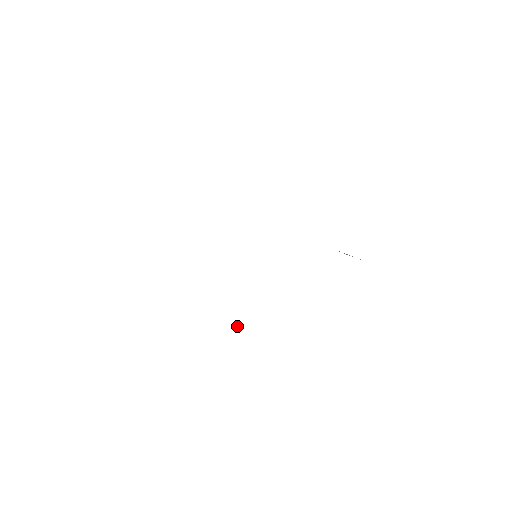
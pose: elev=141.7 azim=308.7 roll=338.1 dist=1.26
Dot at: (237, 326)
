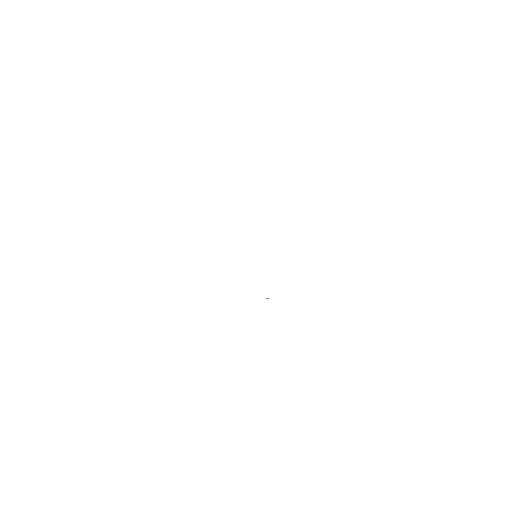
Dot at: occluded
